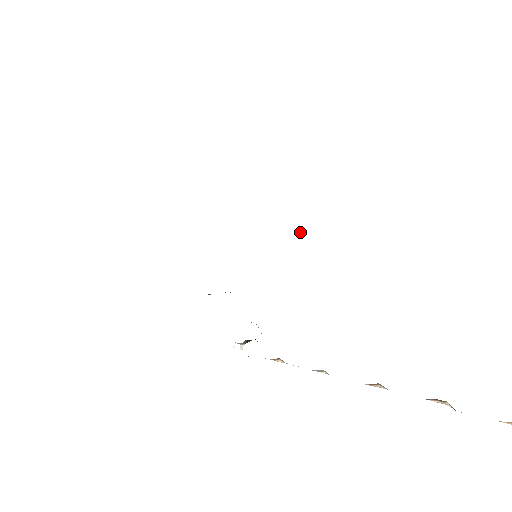
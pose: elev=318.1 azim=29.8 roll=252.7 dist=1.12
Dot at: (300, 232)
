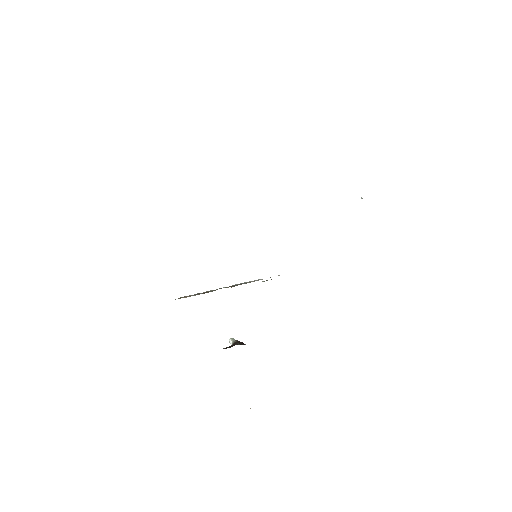
Dot at: occluded
